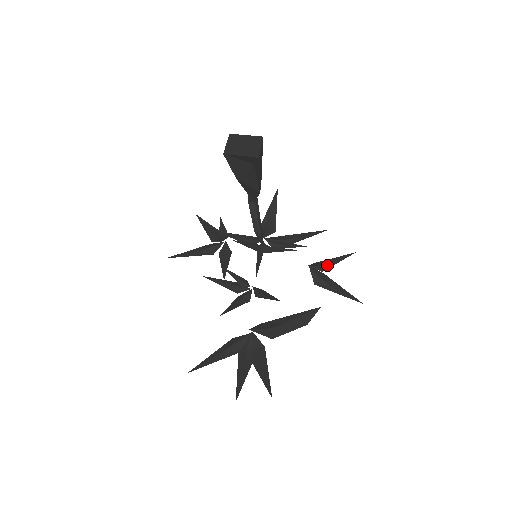
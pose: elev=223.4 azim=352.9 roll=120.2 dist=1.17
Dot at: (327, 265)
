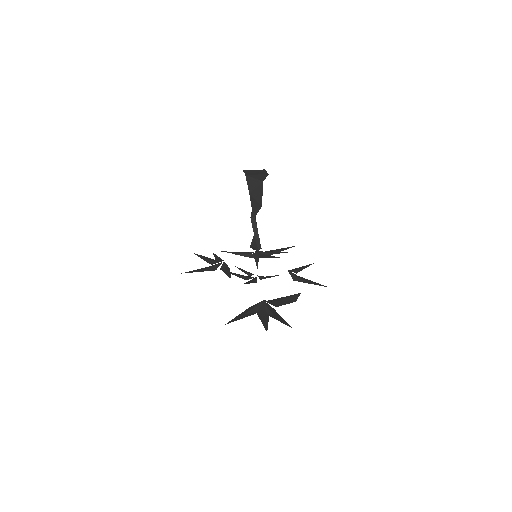
Dot at: (298, 270)
